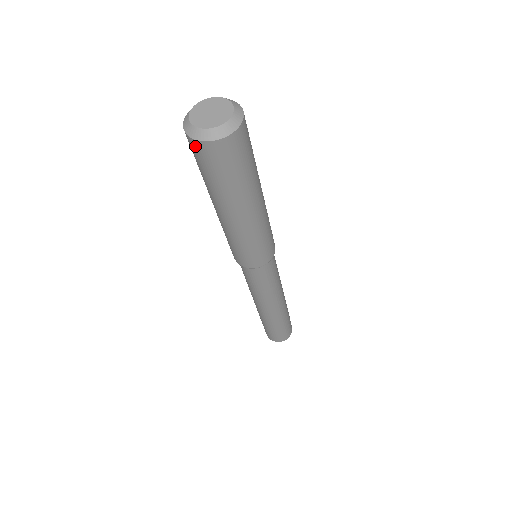
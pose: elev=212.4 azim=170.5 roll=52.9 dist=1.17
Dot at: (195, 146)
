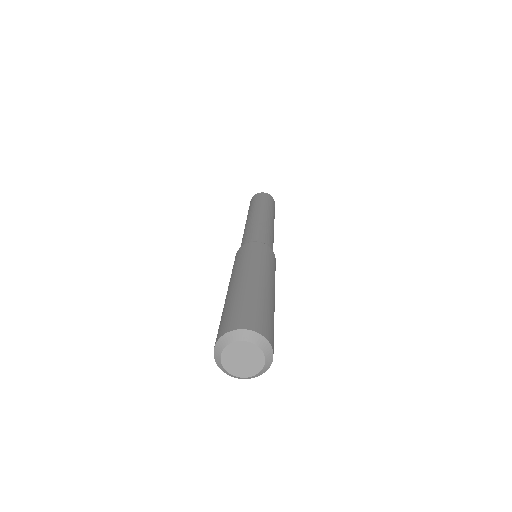
Dot at: occluded
